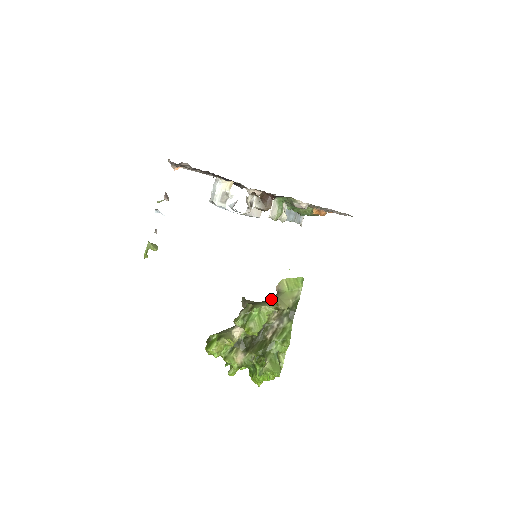
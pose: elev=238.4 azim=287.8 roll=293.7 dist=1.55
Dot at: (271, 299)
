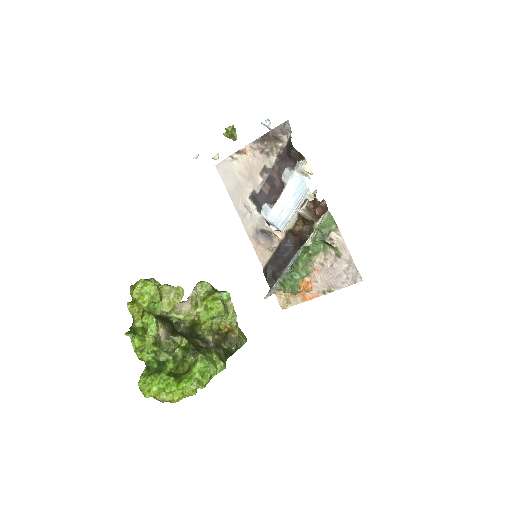
Dot at: occluded
